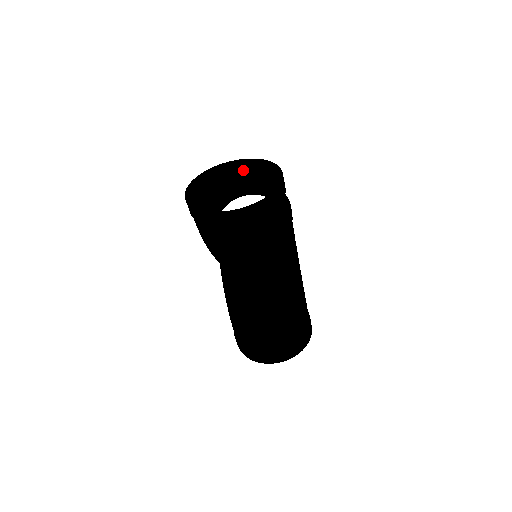
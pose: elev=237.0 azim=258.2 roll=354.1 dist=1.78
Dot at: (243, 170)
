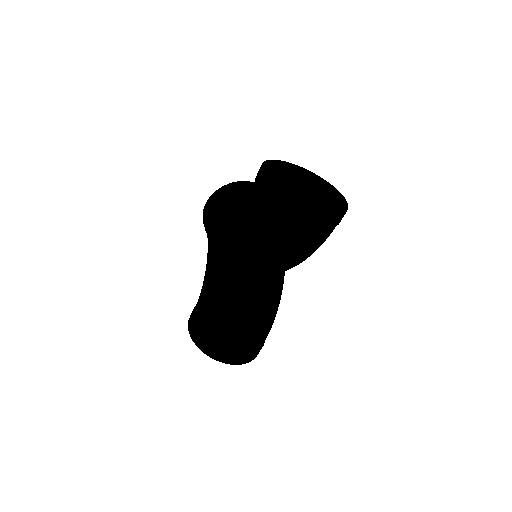
Dot at: (291, 175)
